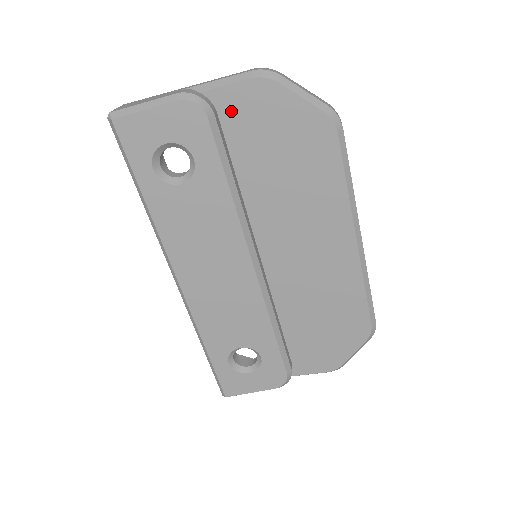
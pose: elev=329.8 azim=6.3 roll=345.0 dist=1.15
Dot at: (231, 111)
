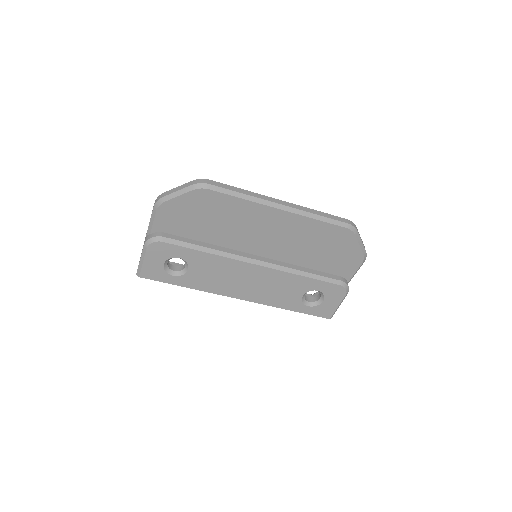
Dot at: (167, 227)
